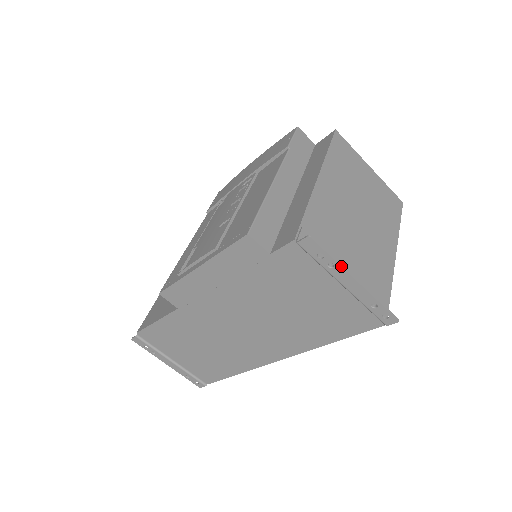
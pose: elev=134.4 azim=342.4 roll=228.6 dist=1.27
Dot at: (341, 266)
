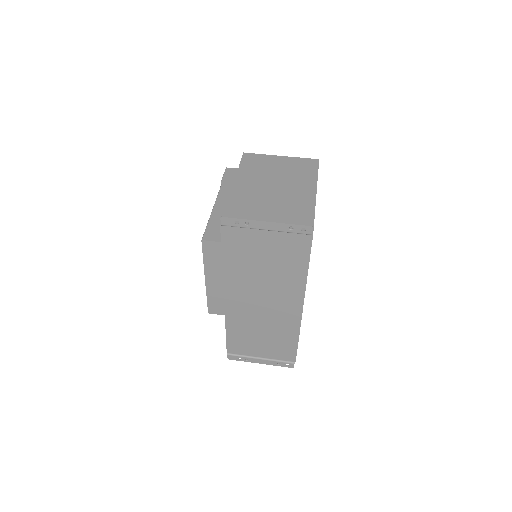
Dot at: (251, 220)
